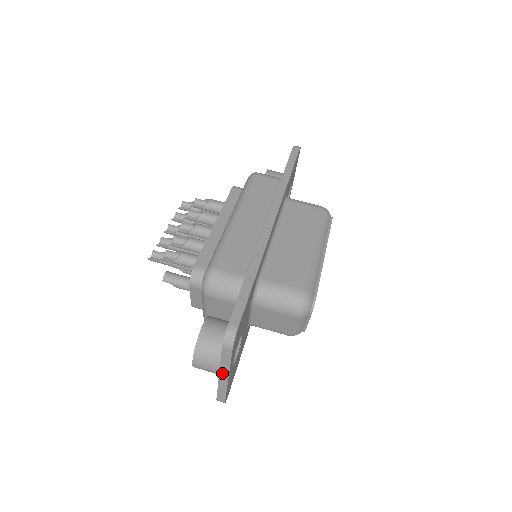
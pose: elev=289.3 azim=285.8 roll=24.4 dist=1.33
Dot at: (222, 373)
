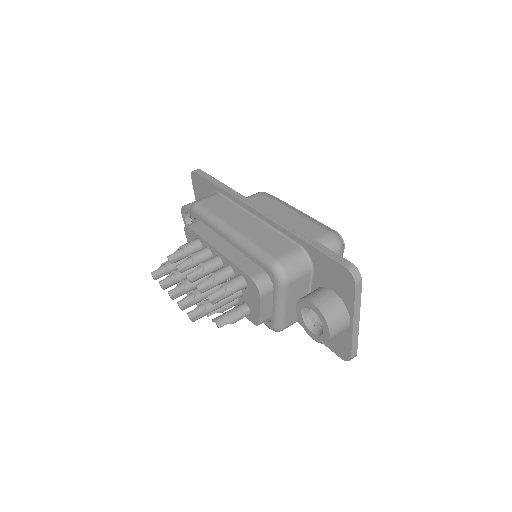
Dot at: (355, 319)
